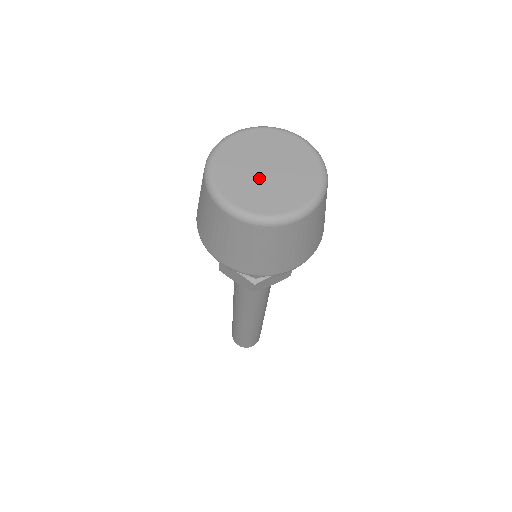
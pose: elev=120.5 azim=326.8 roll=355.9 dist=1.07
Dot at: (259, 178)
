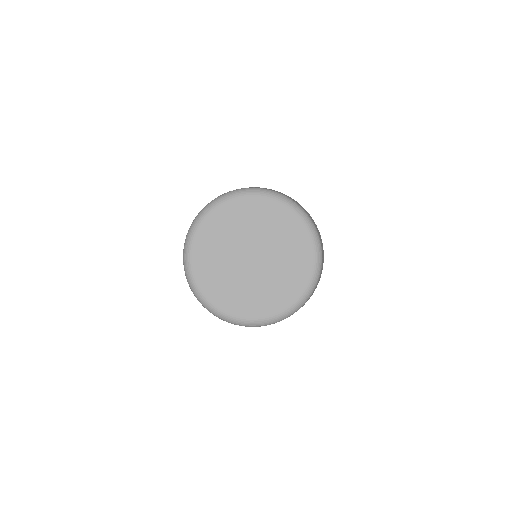
Dot at: (236, 257)
